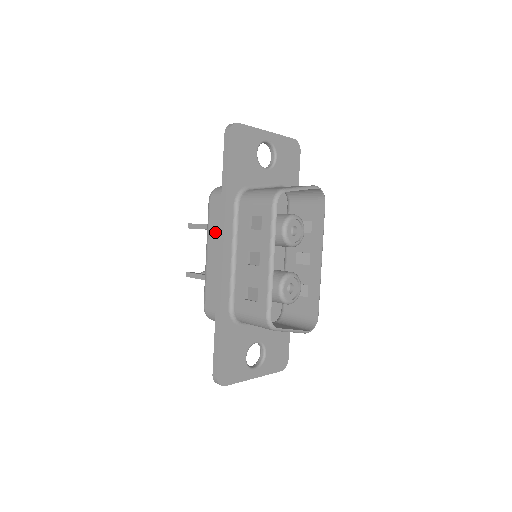
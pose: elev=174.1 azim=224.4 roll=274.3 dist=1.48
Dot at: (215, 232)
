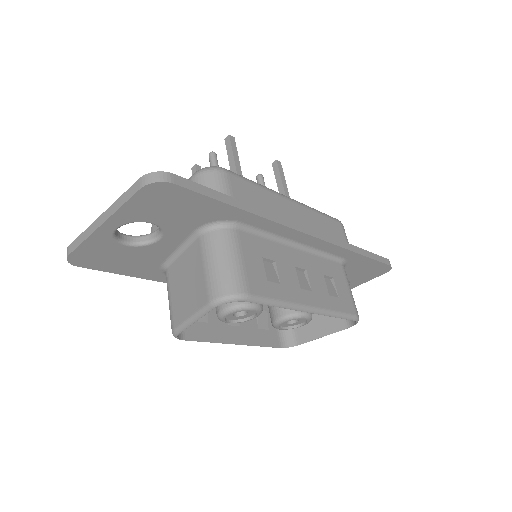
Dot at: occluded
